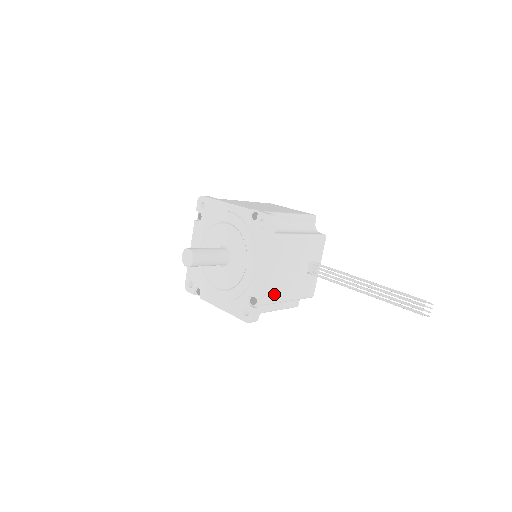
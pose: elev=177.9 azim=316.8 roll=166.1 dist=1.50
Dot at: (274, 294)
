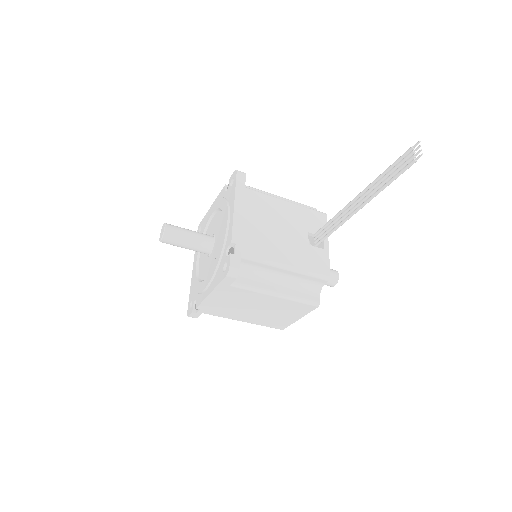
Dot at: (259, 249)
